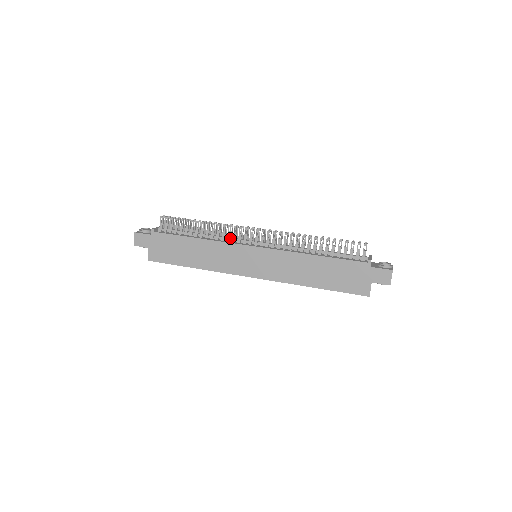
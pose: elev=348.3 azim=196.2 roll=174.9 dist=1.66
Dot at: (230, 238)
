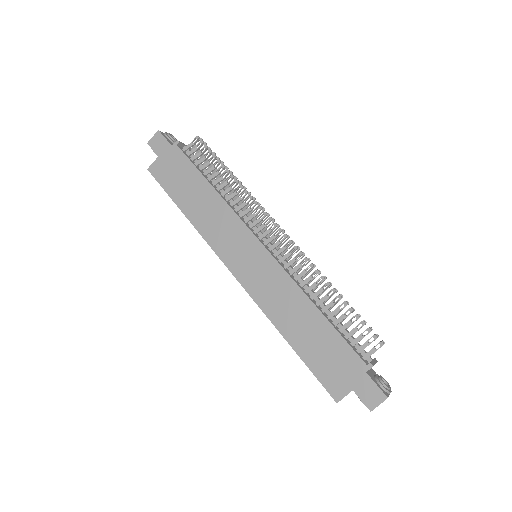
Dot at: (246, 215)
